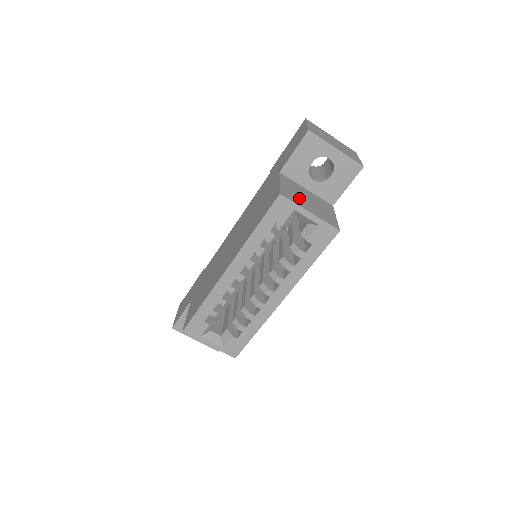
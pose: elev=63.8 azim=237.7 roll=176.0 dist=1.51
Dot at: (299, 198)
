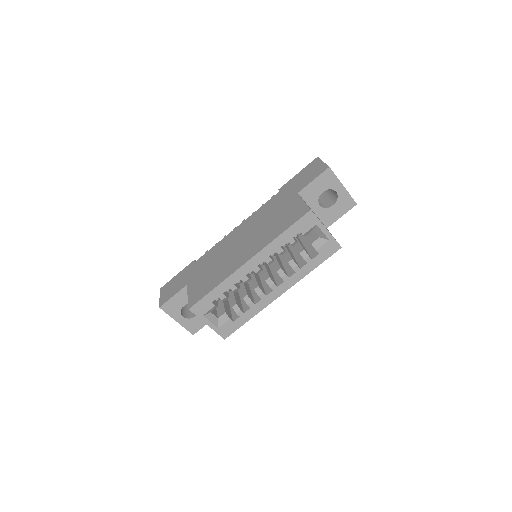
Dot at: occluded
